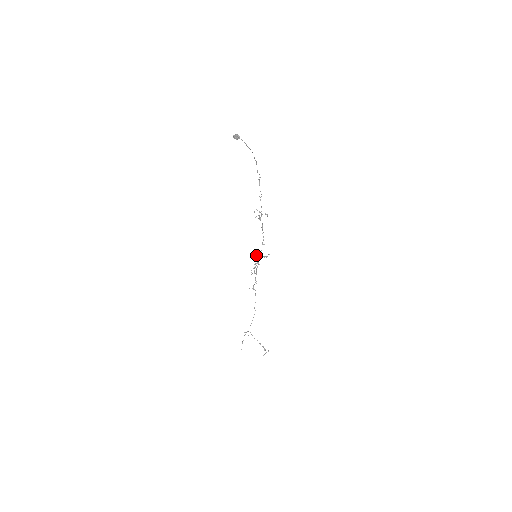
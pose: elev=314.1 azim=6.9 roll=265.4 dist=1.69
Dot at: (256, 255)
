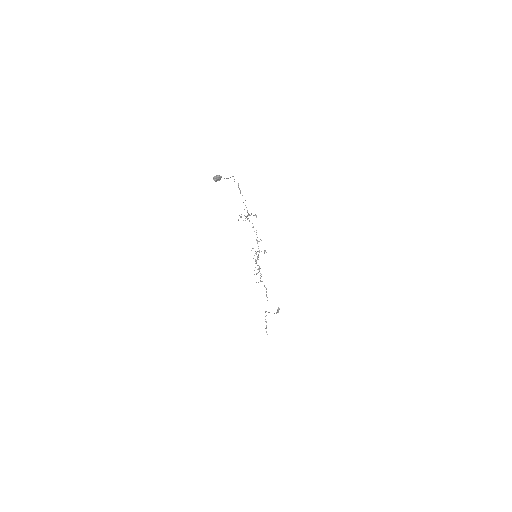
Dot at: occluded
